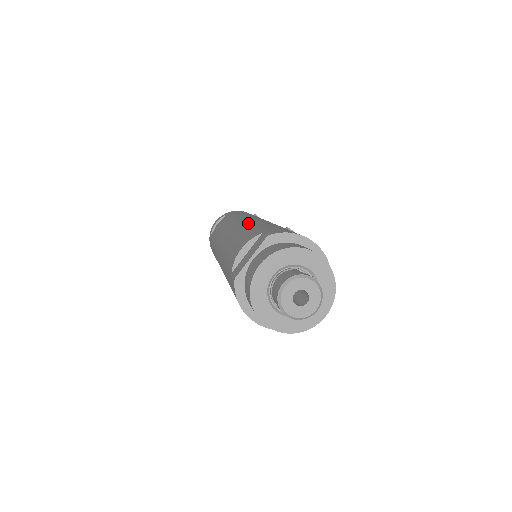
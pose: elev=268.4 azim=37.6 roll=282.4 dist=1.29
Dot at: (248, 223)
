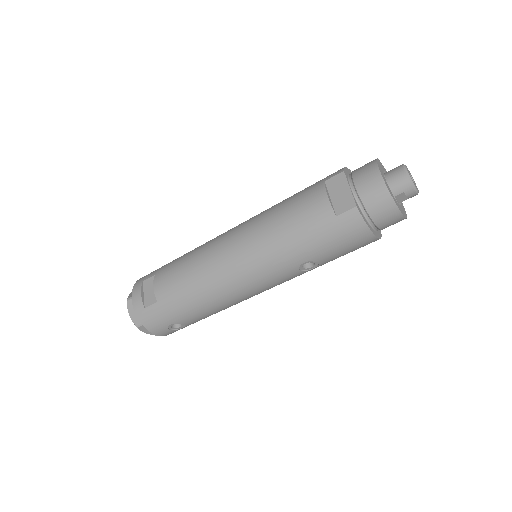
Dot at: (255, 218)
